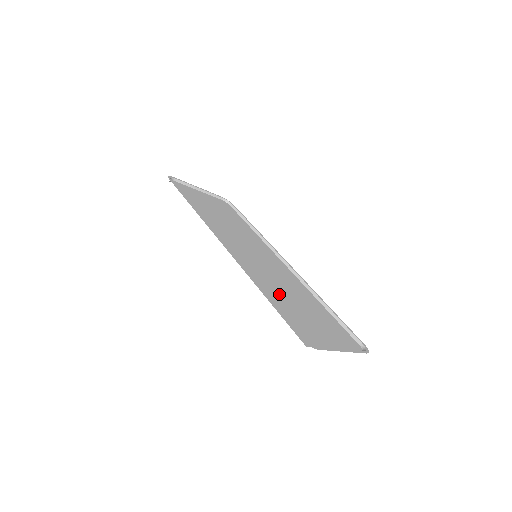
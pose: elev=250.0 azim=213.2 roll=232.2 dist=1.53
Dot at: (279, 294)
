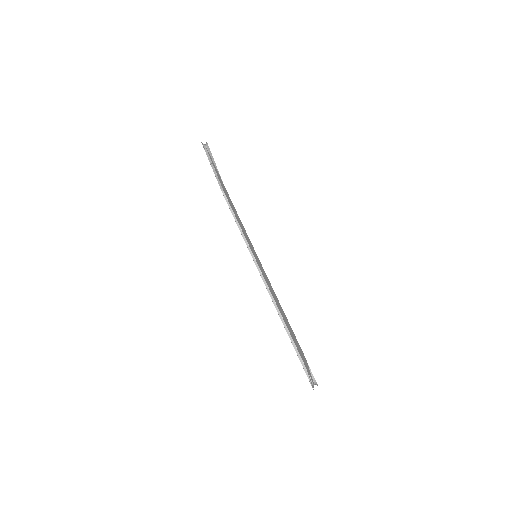
Dot at: occluded
